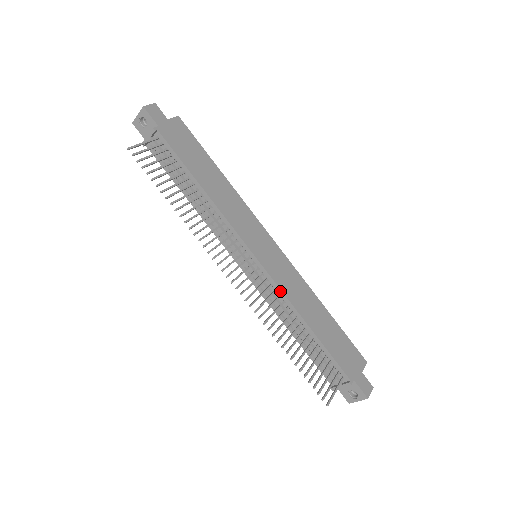
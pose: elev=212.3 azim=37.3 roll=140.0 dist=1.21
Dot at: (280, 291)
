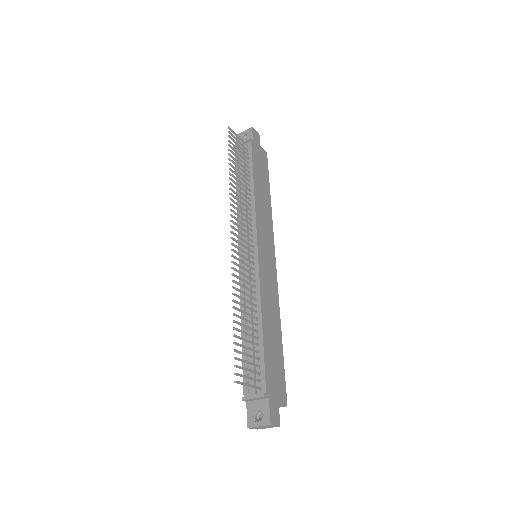
Dot at: (258, 283)
